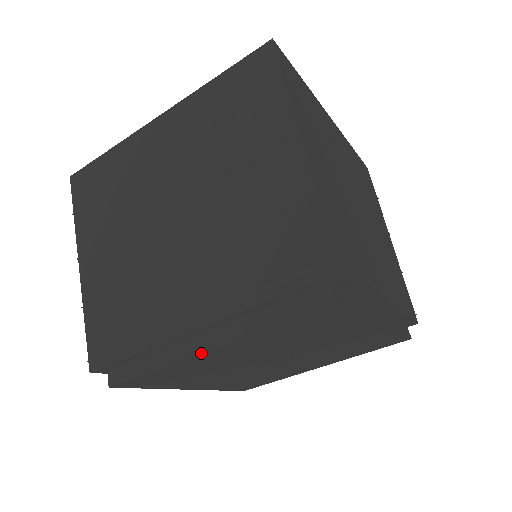
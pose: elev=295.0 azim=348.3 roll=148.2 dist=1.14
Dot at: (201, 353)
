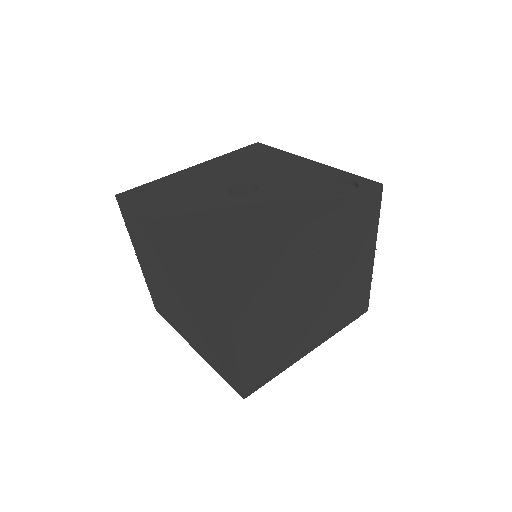
Dot at: occluded
